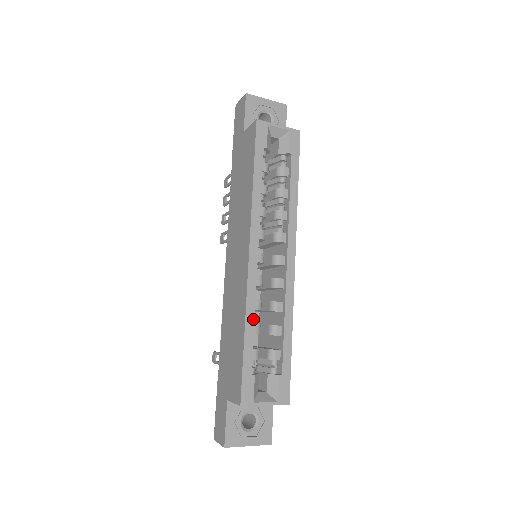
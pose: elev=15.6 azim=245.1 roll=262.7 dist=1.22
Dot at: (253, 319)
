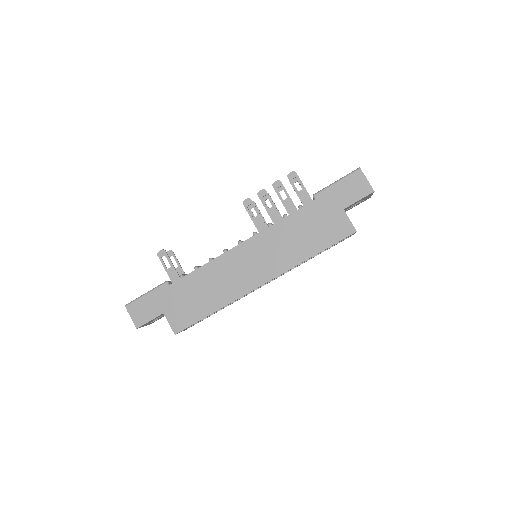
Dot at: occluded
